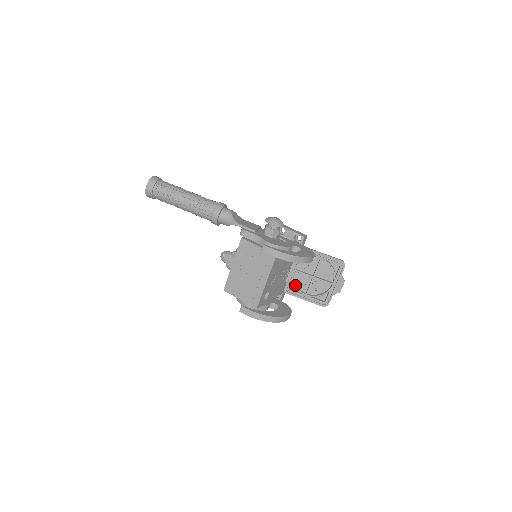
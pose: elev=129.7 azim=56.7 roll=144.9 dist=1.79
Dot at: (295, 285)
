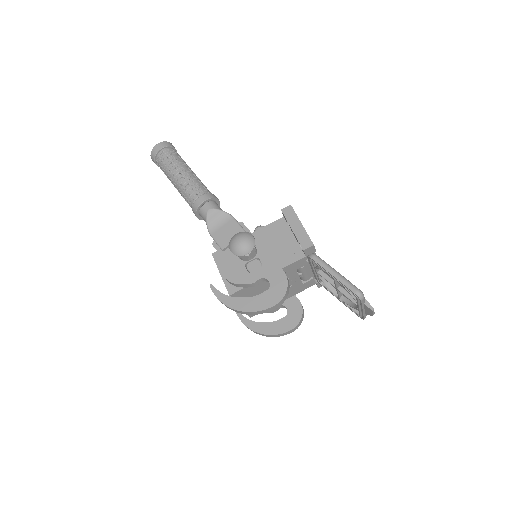
Dot at: (324, 283)
